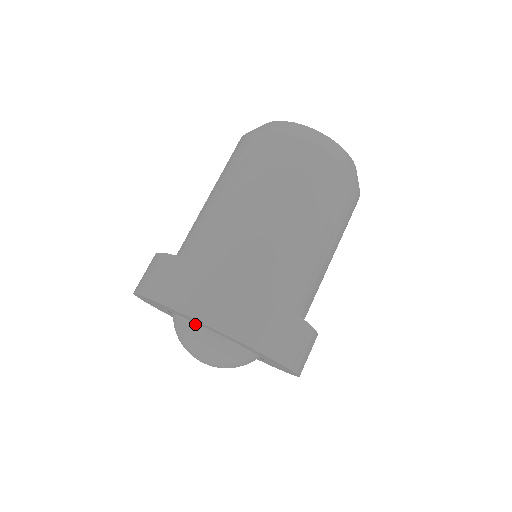
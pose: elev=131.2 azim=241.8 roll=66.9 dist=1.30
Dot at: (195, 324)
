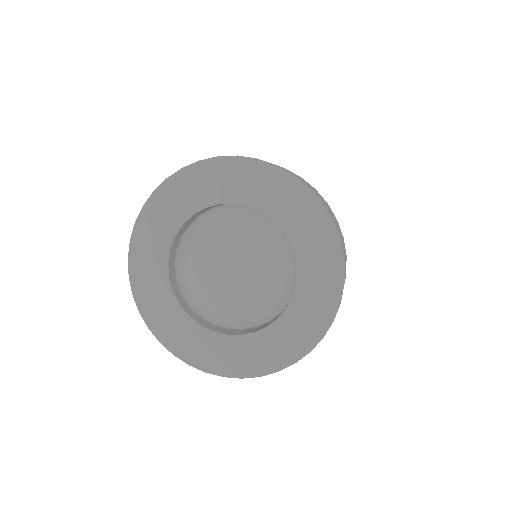
Dot at: (225, 211)
